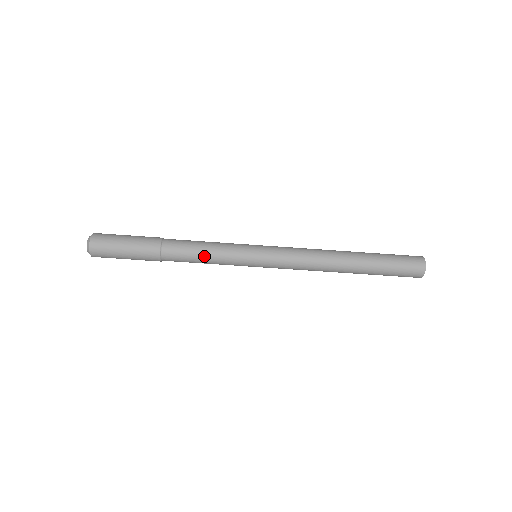
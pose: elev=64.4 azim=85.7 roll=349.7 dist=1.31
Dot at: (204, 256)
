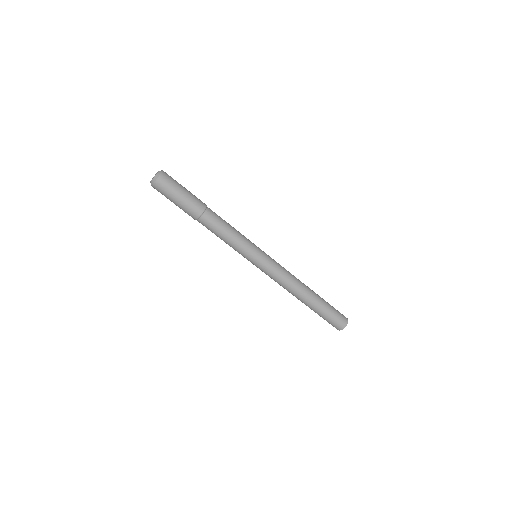
Dot at: (227, 236)
